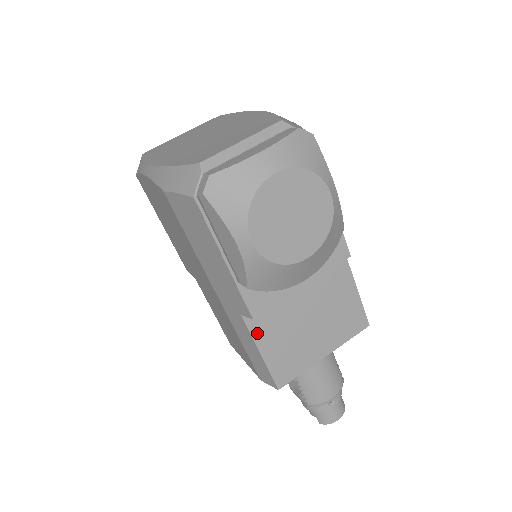
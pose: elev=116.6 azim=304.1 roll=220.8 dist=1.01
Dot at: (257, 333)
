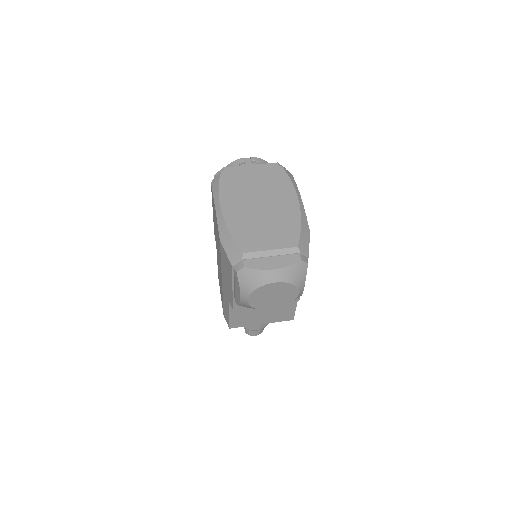
Dot at: occluded
